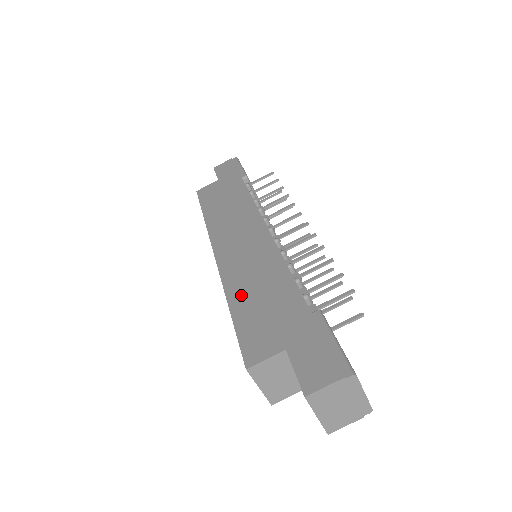
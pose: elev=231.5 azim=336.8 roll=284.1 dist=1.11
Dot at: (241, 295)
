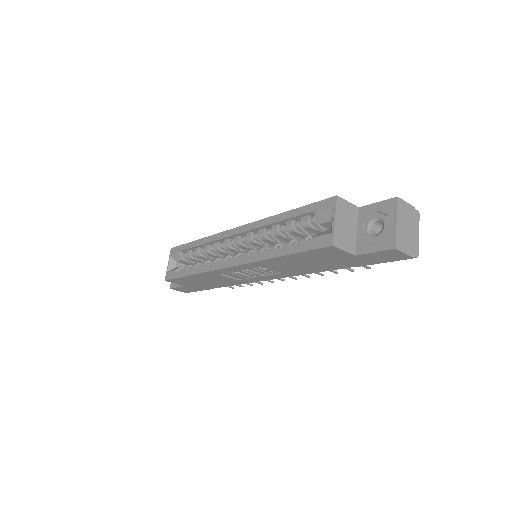
Dot at: occluded
